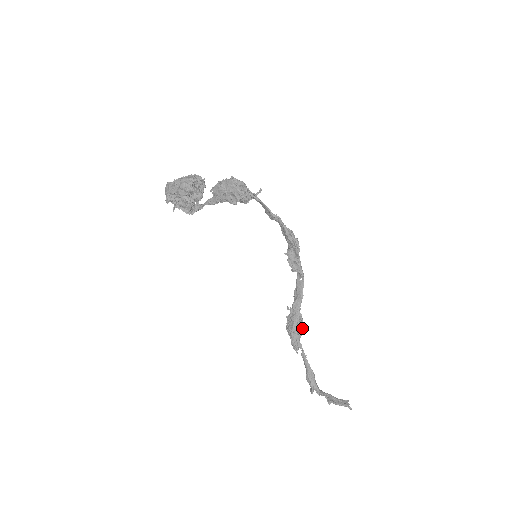
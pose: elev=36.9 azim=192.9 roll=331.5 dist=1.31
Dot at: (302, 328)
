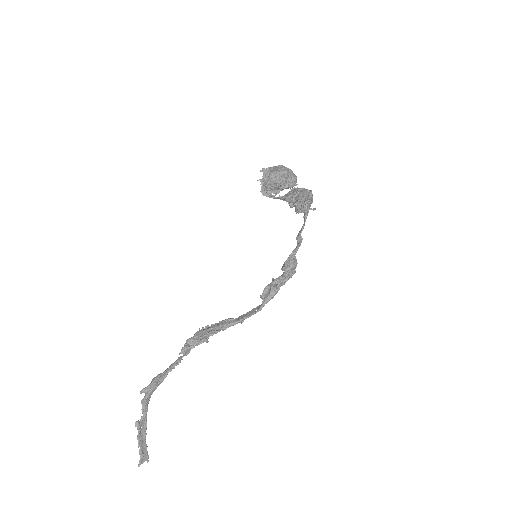
Dot at: (208, 337)
